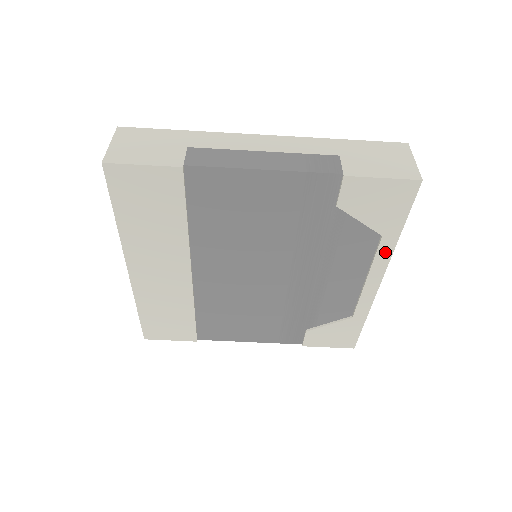
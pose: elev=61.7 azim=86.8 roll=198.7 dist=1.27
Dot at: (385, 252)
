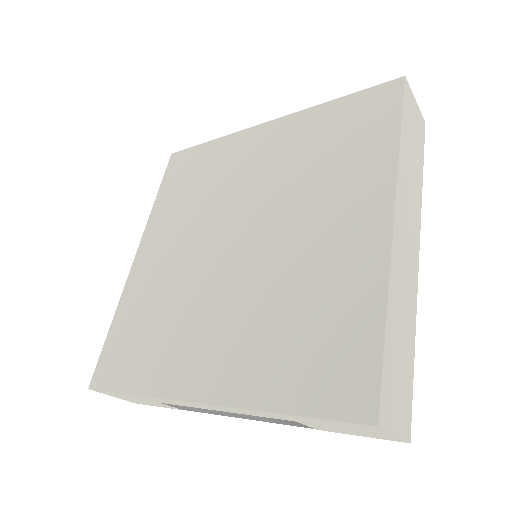
Dot at: occluded
